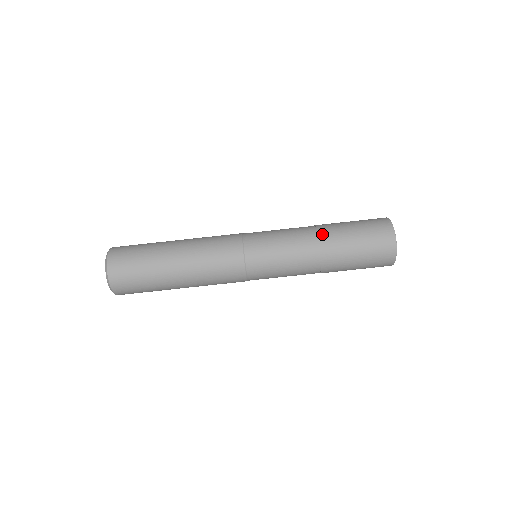
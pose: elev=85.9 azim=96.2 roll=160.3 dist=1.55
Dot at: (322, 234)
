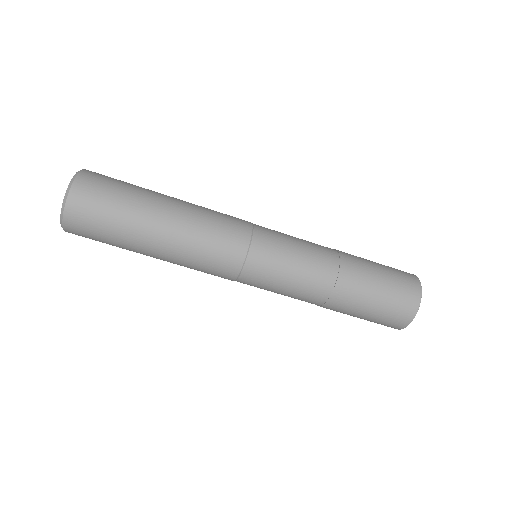
Dot at: (344, 255)
